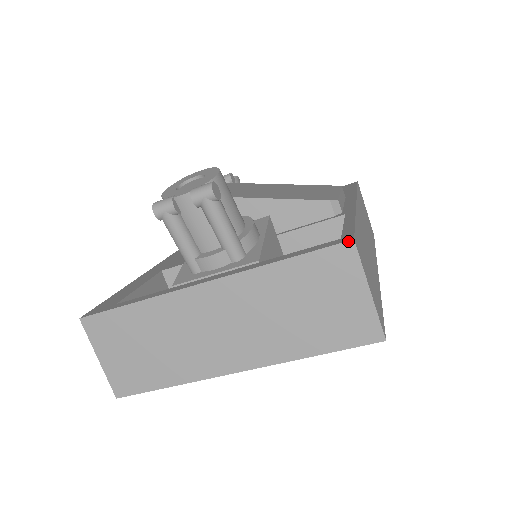
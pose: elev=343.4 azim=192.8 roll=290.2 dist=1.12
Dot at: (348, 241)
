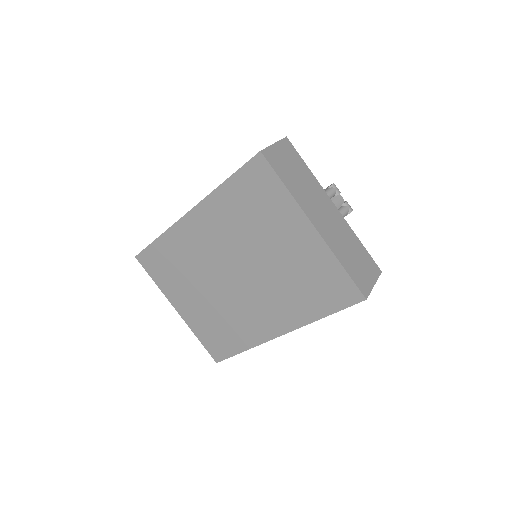
Dot at: occluded
